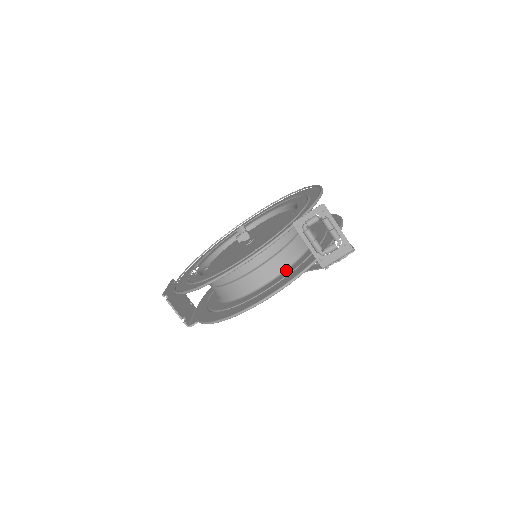
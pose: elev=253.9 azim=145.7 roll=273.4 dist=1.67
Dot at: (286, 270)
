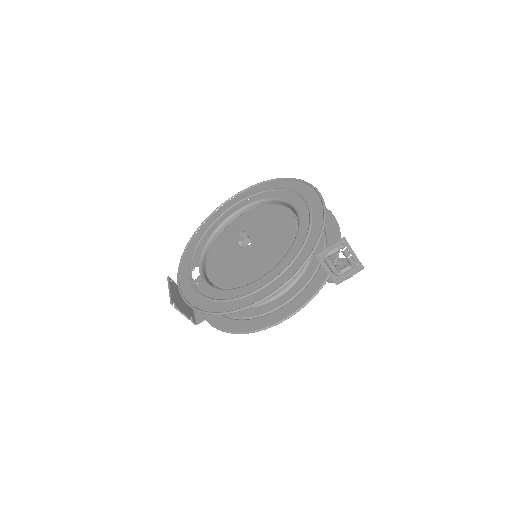
Dot at: (297, 281)
